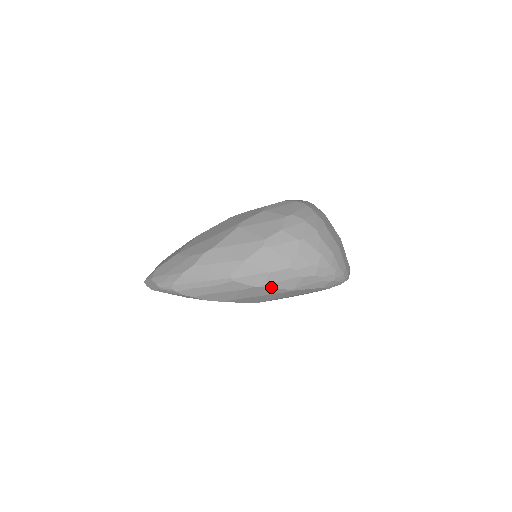
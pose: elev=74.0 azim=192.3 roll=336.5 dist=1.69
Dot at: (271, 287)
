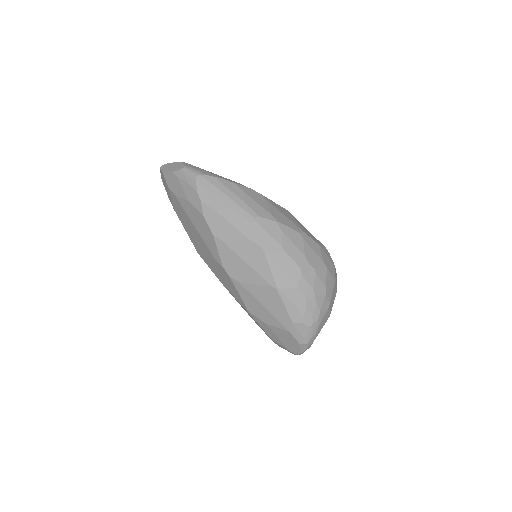
Dot at: (269, 263)
